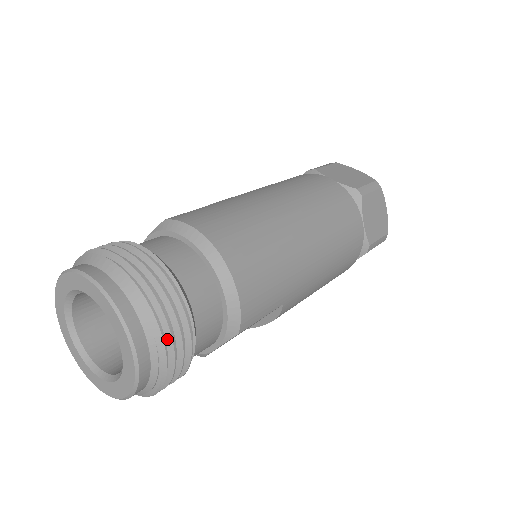
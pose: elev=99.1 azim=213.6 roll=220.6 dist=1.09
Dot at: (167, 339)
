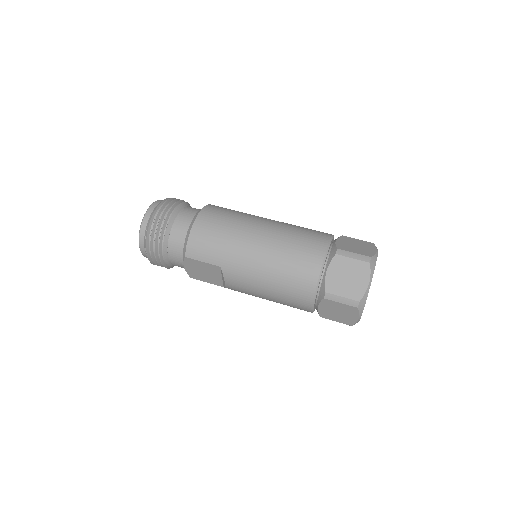
Dot at: (152, 229)
